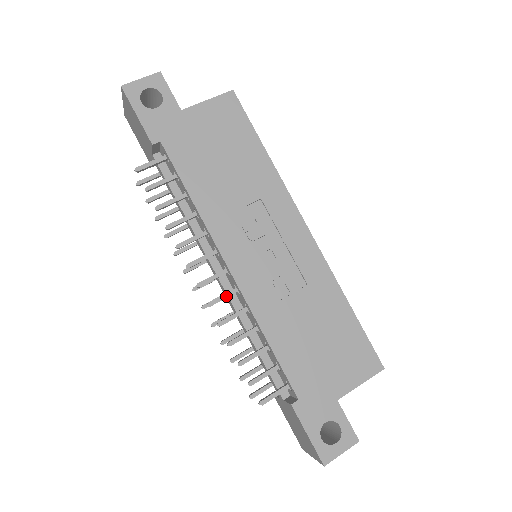
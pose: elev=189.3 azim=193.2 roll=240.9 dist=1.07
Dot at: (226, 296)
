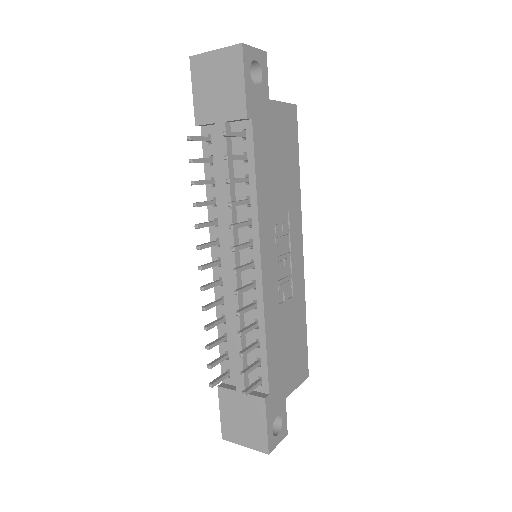
Dot at: (249, 288)
